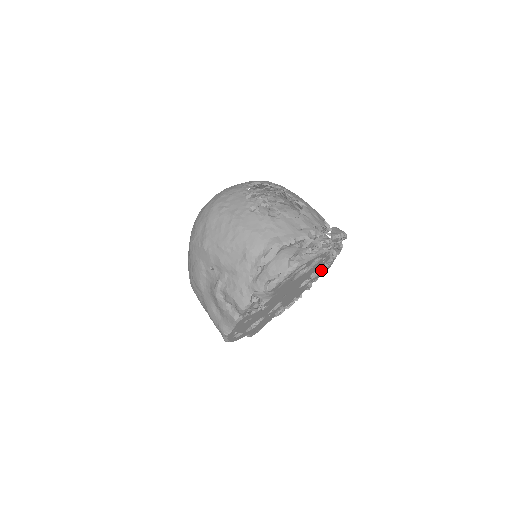
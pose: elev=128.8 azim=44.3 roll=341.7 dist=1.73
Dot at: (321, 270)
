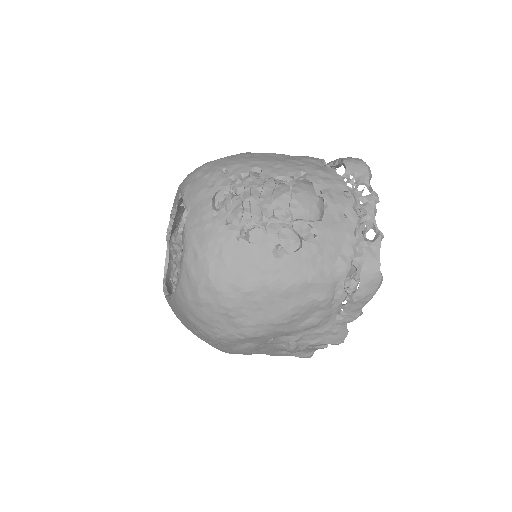
Dot at: occluded
